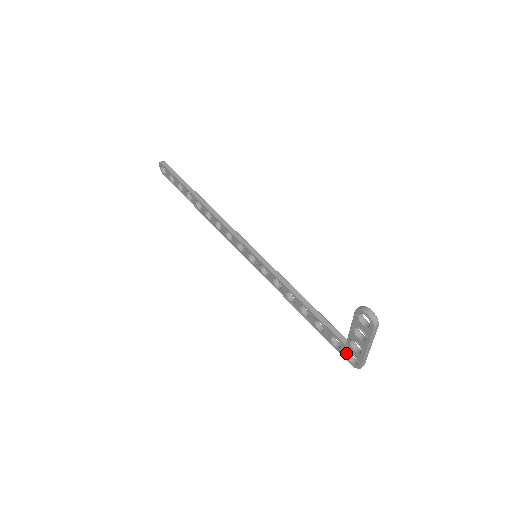
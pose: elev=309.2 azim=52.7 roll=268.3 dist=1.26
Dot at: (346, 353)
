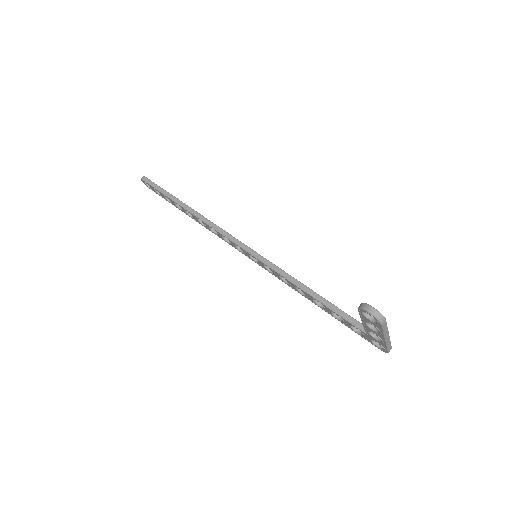
Dot at: (370, 340)
